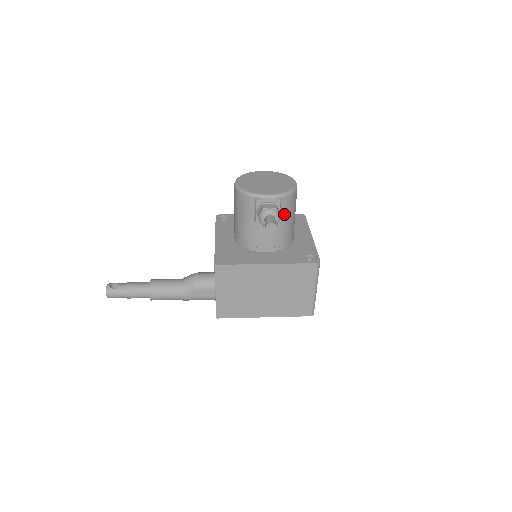
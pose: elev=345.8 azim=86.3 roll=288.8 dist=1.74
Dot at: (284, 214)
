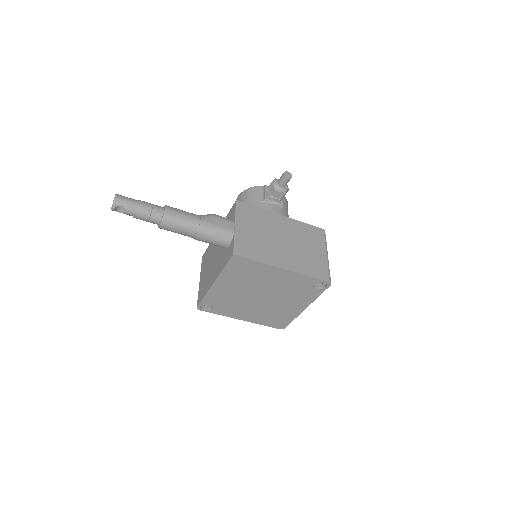
Dot at: (284, 208)
